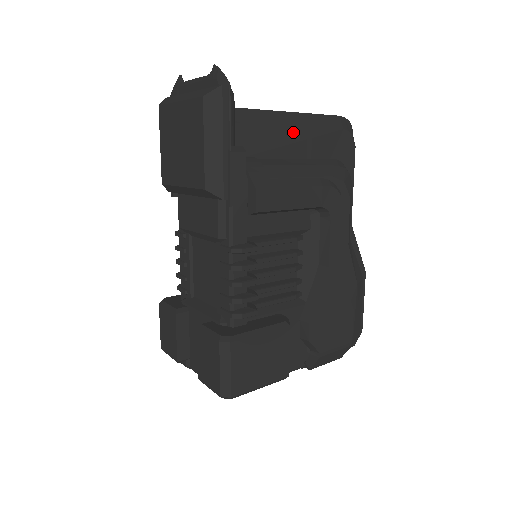
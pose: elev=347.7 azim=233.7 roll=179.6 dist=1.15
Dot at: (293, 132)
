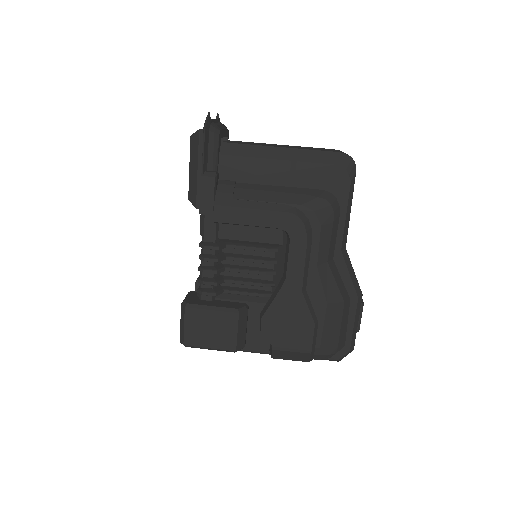
Dot at: (276, 164)
